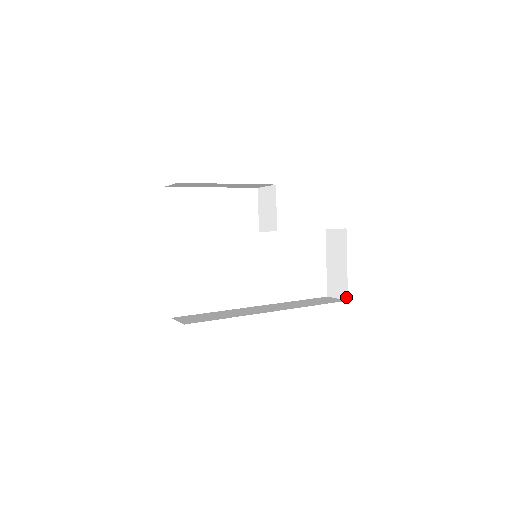
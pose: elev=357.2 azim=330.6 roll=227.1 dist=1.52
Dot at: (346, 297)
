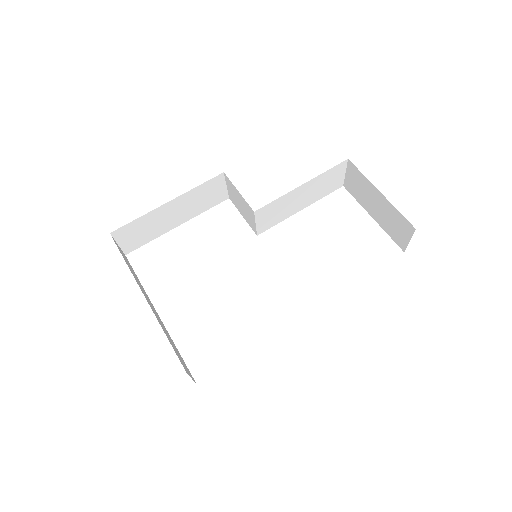
Dot at: (411, 228)
